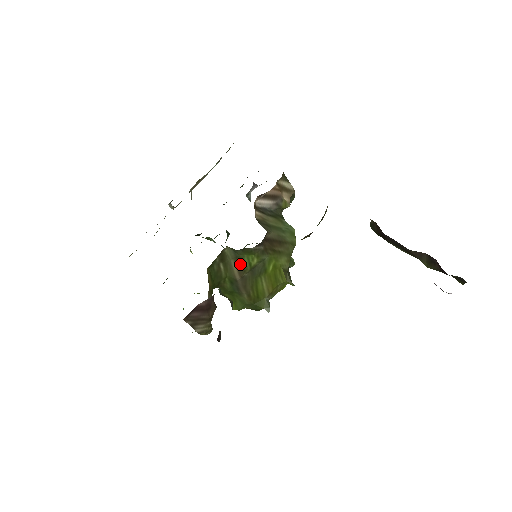
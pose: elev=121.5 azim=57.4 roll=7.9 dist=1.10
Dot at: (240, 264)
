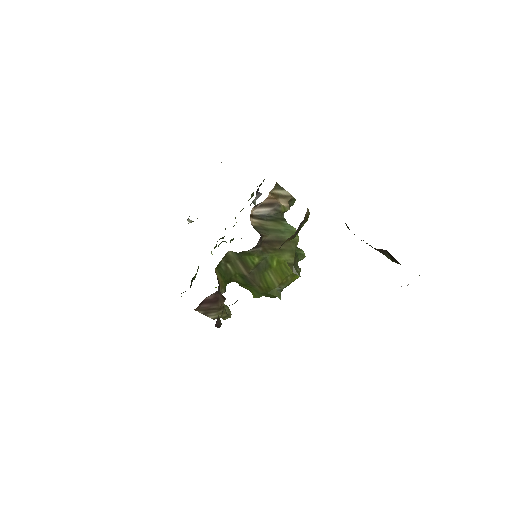
Dot at: (244, 263)
